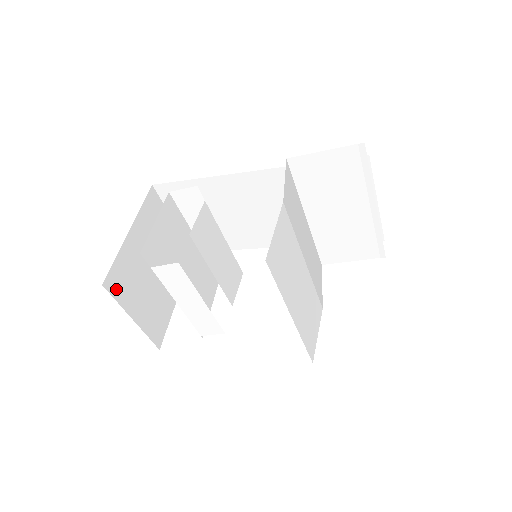
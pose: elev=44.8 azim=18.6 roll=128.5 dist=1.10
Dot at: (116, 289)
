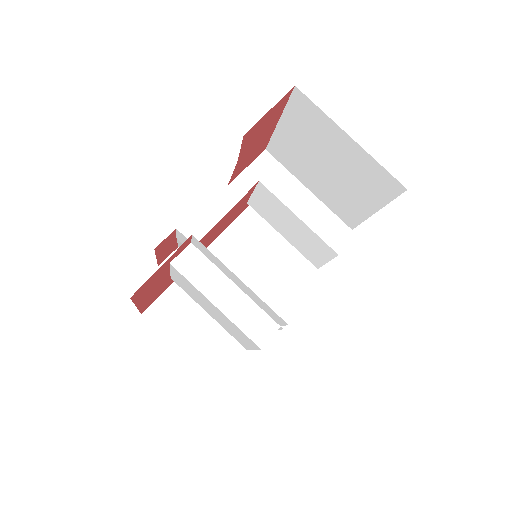
Dot at: occluded
